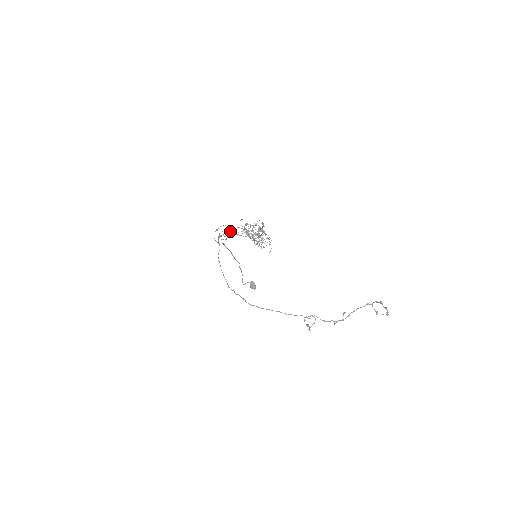
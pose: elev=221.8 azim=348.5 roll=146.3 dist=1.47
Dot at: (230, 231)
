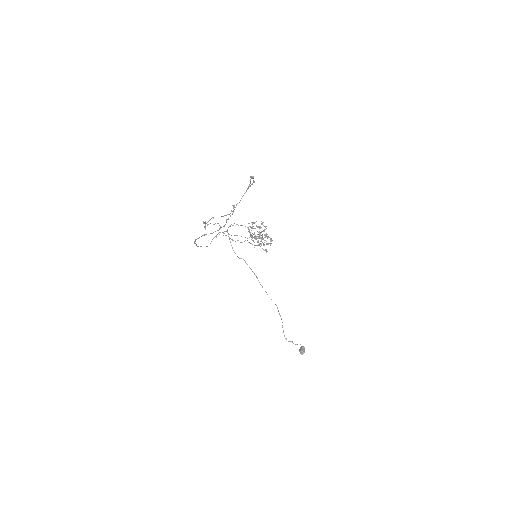
Dot at: occluded
